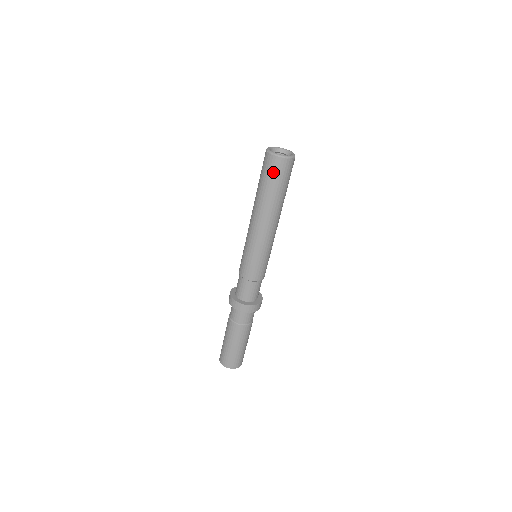
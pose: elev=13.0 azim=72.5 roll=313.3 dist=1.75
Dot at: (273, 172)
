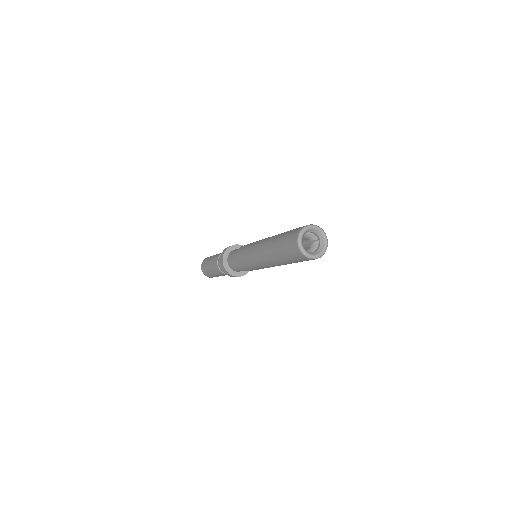
Dot at: (300, 260)
